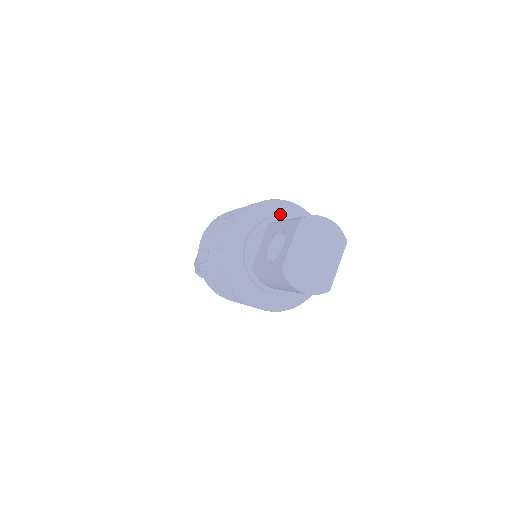
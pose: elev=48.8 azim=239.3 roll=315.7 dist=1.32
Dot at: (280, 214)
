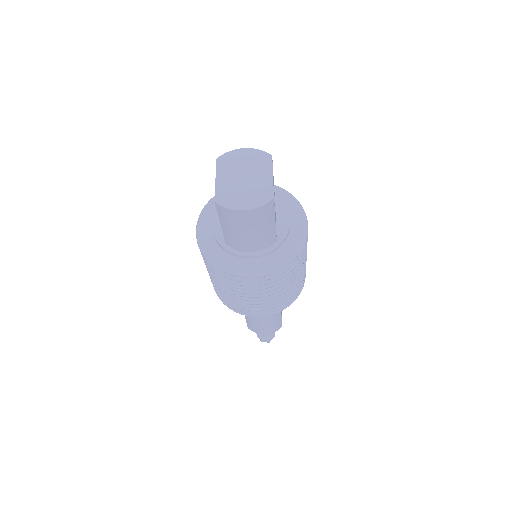
Dot at: occluded
